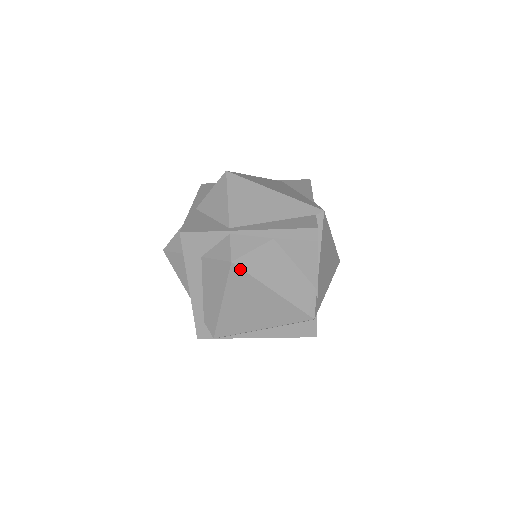
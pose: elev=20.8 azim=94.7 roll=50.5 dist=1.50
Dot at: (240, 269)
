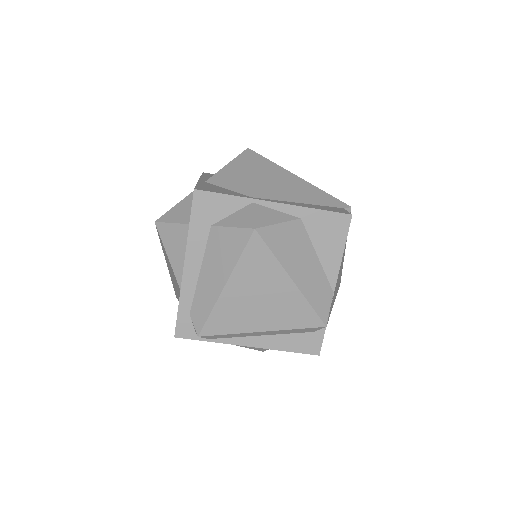
Dot at: (262, 241)
